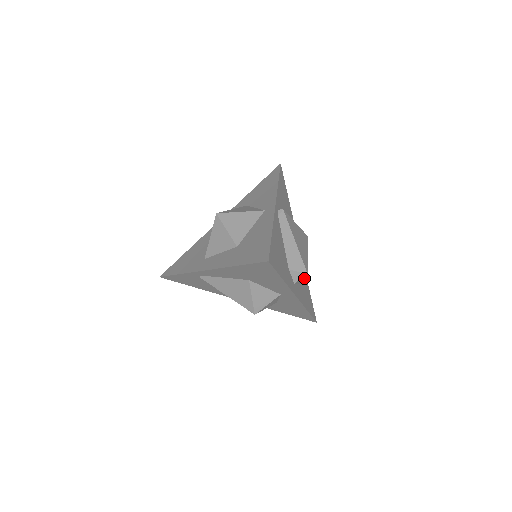
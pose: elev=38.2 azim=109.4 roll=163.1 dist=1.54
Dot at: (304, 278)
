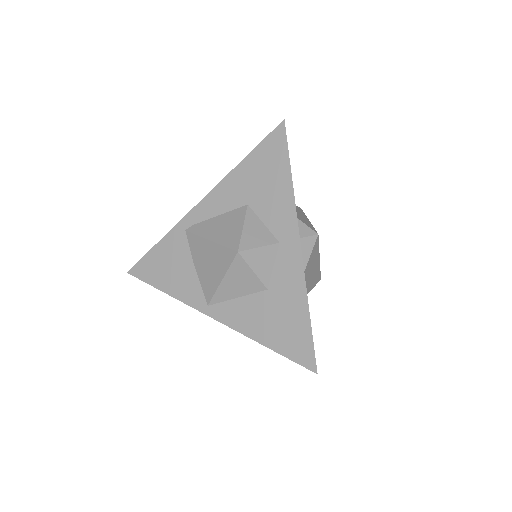
Dot at: occluded
